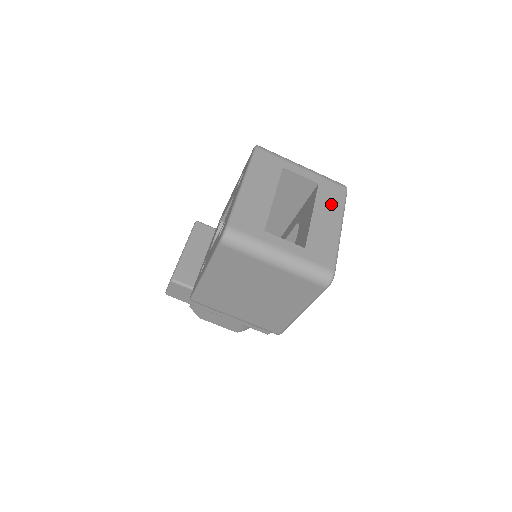
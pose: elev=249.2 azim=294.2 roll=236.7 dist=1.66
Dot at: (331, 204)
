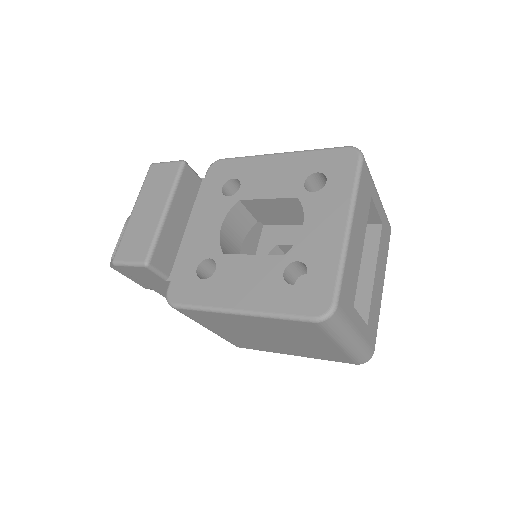
Dot at: (384, 255)
